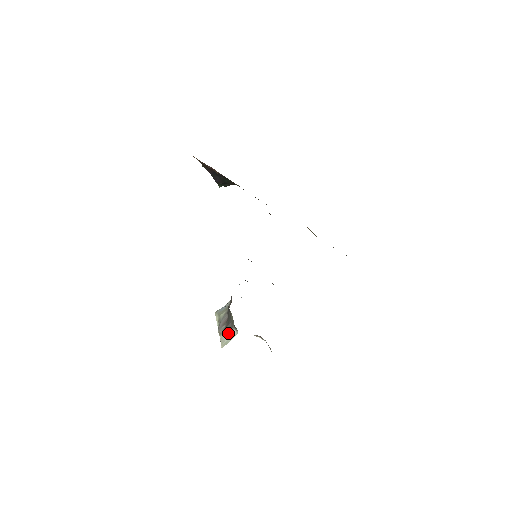
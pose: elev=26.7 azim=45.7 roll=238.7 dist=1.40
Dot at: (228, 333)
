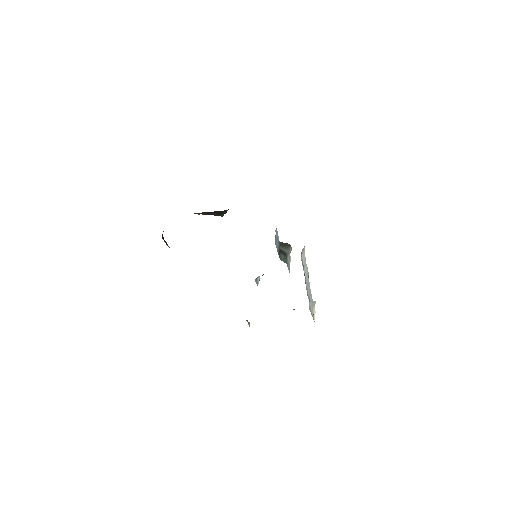
Dot at: (249, 325)
